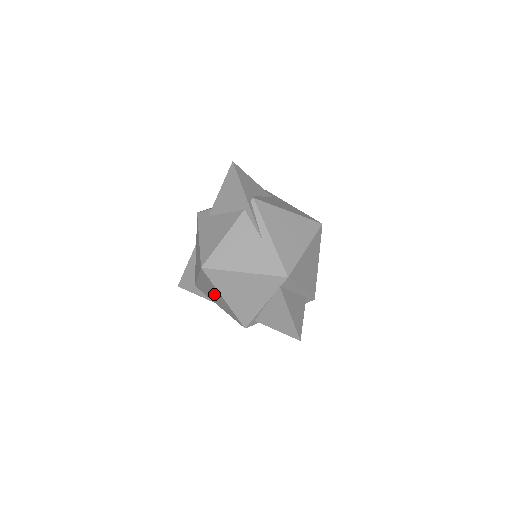
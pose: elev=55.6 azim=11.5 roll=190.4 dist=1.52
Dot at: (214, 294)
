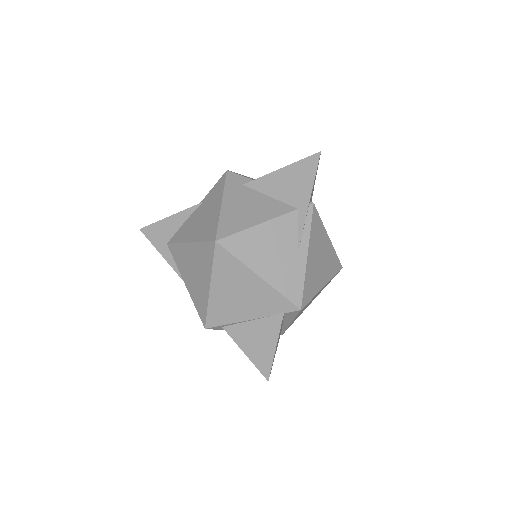
Dot at: (197, 272)
